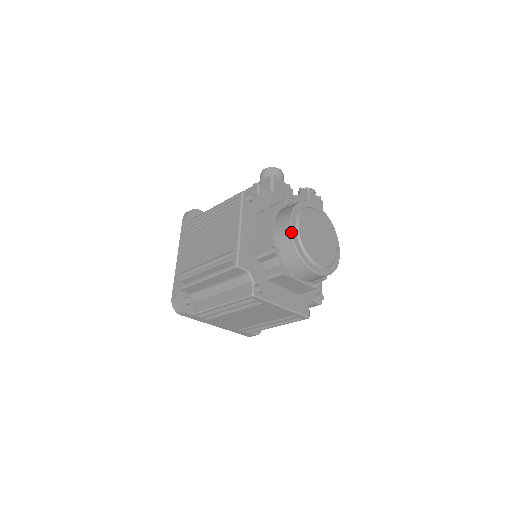
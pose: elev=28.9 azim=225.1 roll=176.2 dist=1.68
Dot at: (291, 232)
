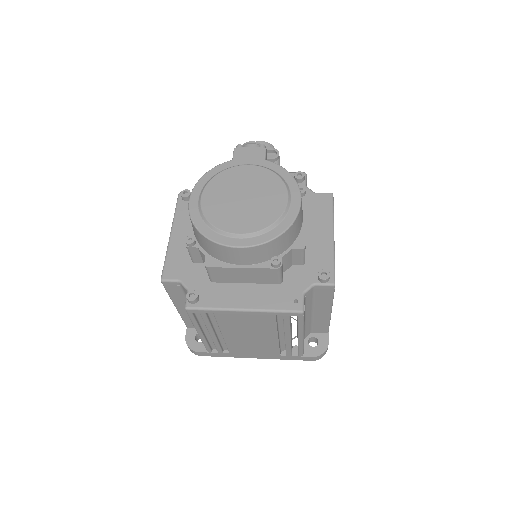
Dot at: occluded
